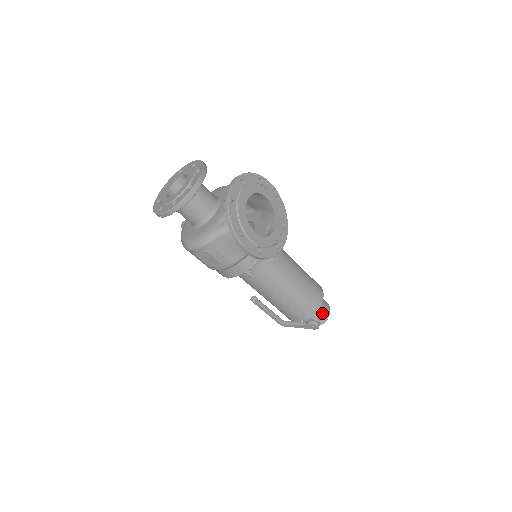
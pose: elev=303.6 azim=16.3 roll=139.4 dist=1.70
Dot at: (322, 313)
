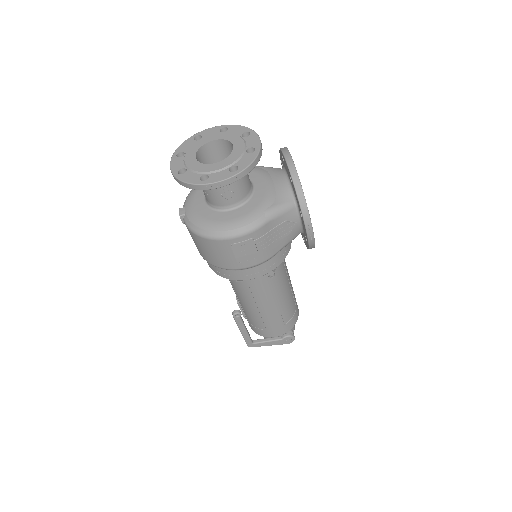
Dot at: occluded
